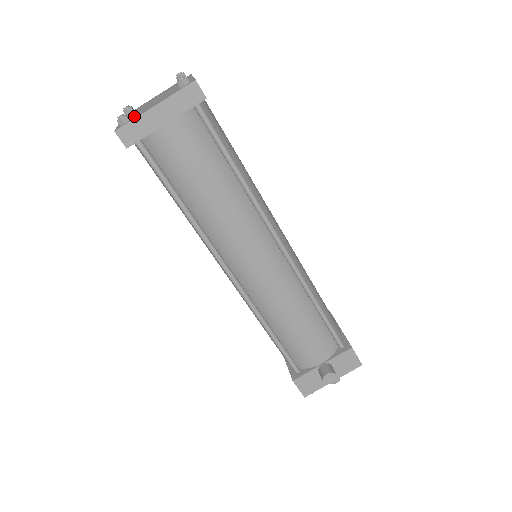
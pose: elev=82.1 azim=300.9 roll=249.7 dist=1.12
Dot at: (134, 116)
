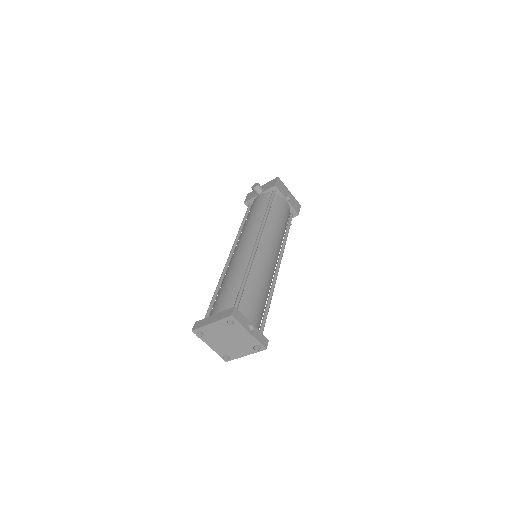
Dot at: (228, 353)
